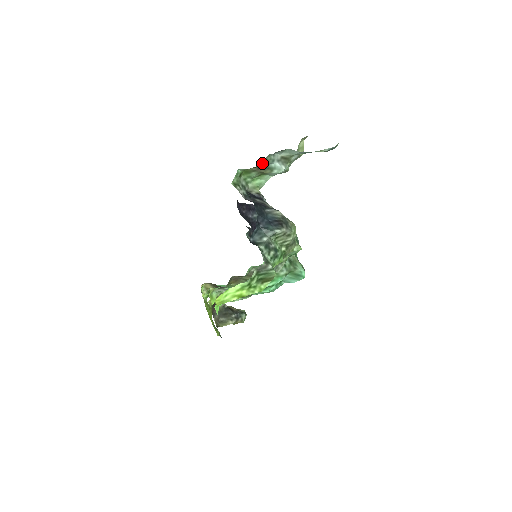
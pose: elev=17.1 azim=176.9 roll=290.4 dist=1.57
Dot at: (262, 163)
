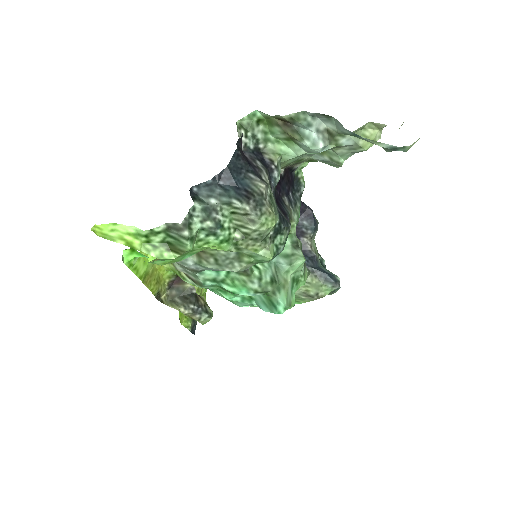
Dot at: (288, 116)
